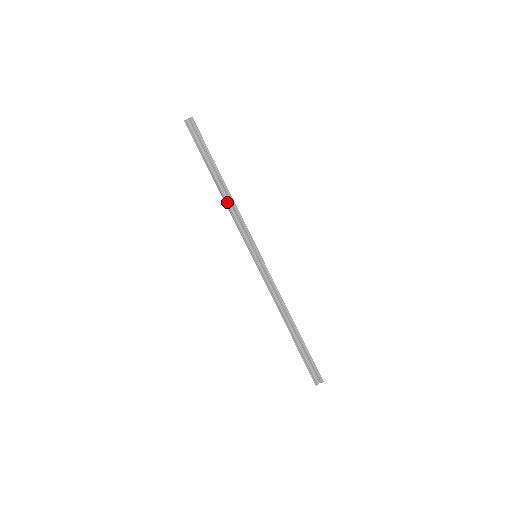
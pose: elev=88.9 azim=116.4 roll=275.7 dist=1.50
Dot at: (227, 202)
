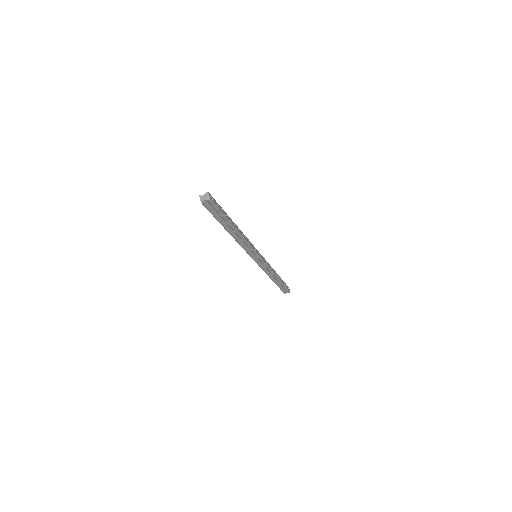
Dot at: (237, 239)
